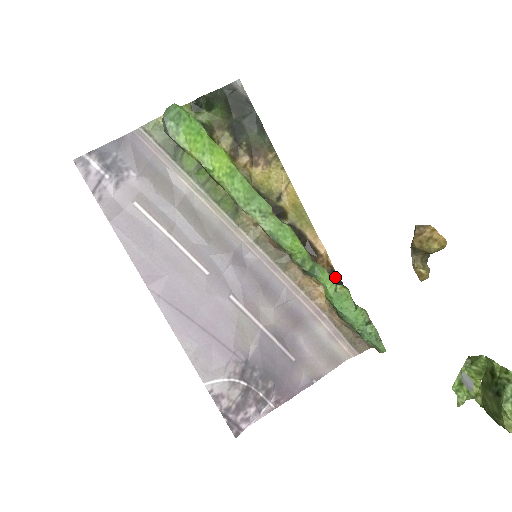
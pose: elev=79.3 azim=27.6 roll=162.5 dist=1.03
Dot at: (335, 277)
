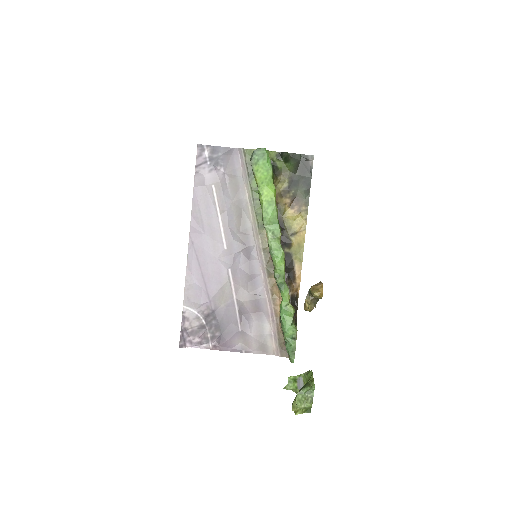
Dot at: (296, 301)
